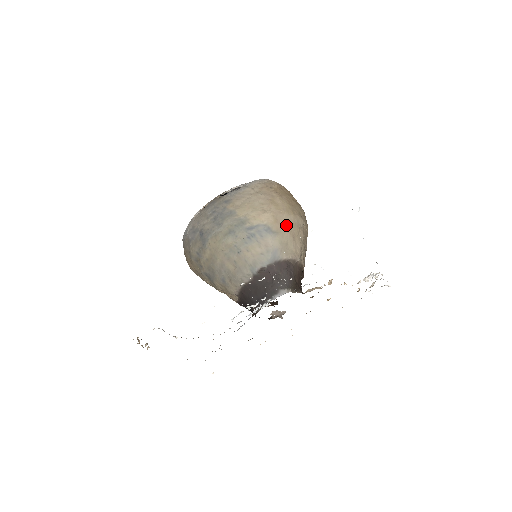
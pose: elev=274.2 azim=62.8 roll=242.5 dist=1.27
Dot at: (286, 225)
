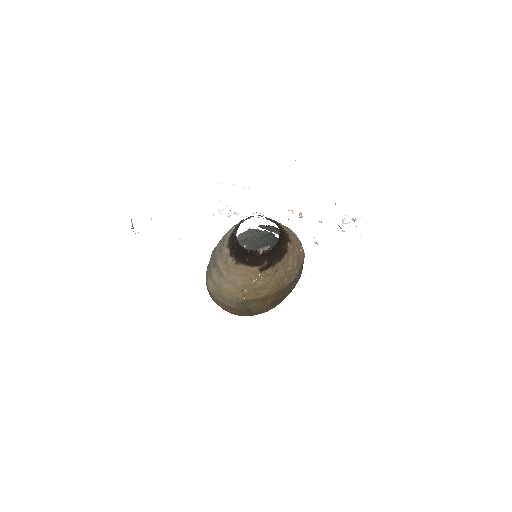
Dot at: occluded
